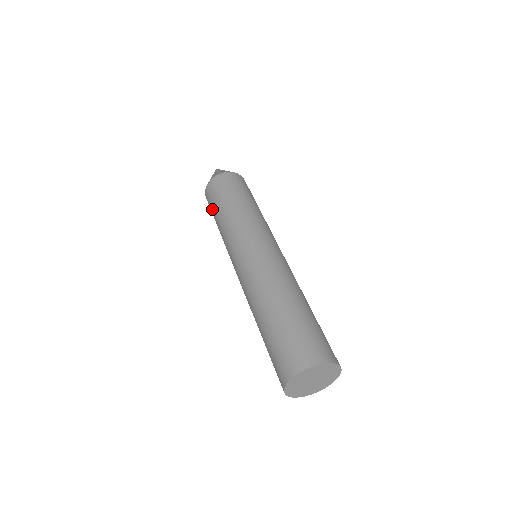
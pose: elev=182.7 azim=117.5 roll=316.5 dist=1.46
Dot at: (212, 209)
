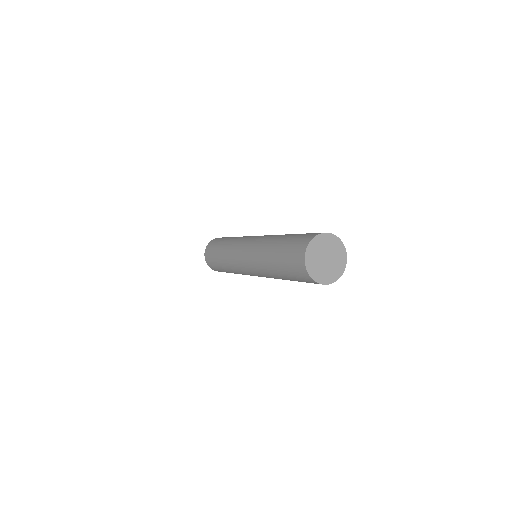
Dot at: (213, 250)
